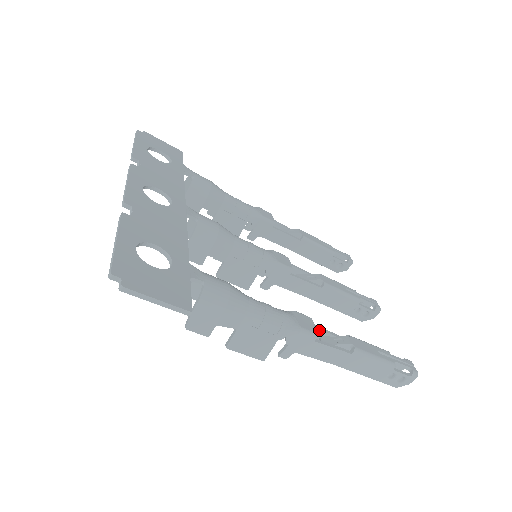
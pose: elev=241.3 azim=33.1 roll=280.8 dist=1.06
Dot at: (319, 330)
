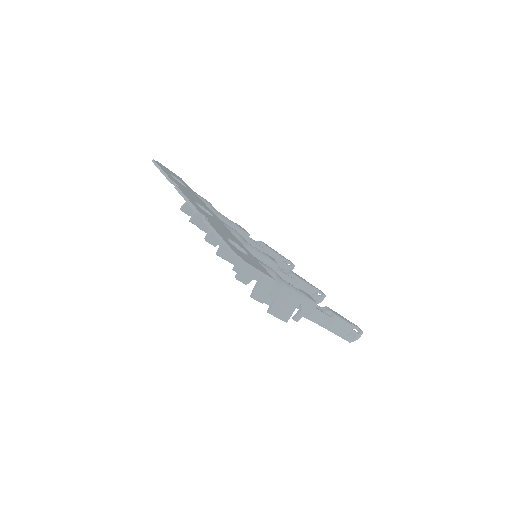
Dot at: occluded
